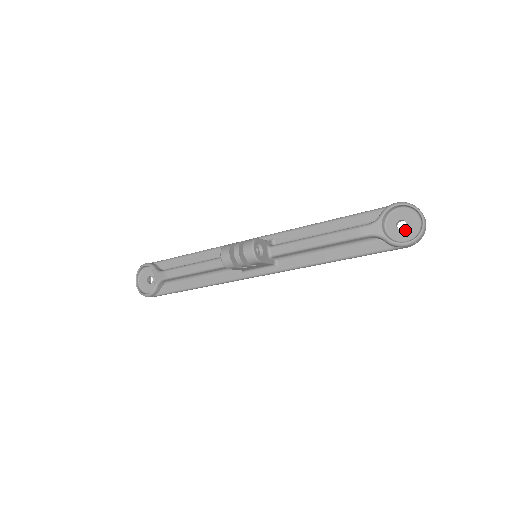
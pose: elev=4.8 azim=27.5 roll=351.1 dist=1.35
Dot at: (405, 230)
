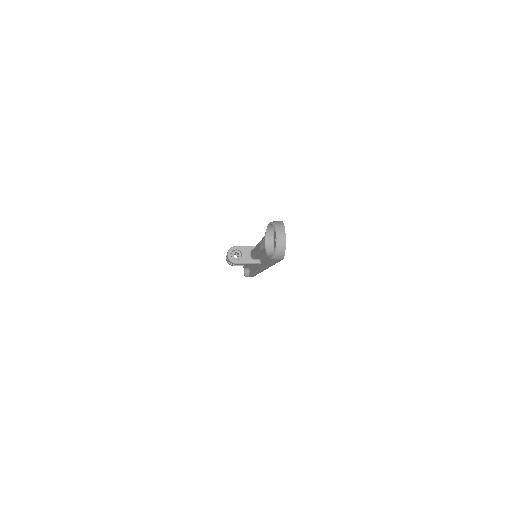
Dot at: occluded
